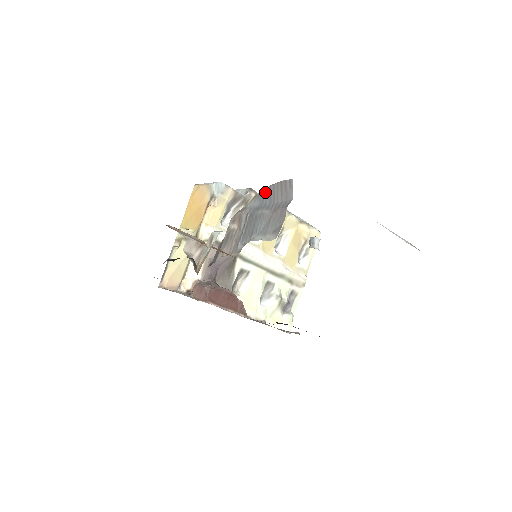
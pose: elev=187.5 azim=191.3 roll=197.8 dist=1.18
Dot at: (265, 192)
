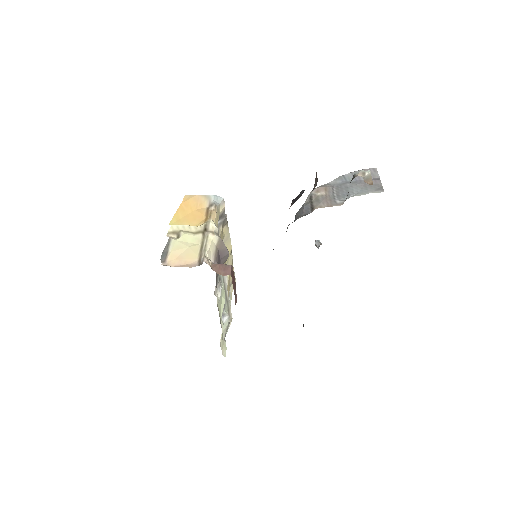
Dot at: (347, 175)
